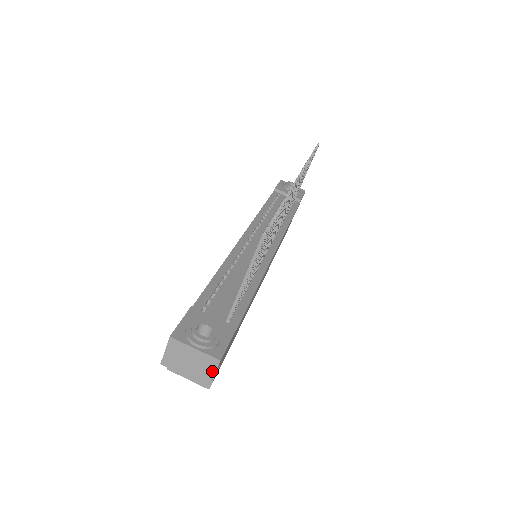
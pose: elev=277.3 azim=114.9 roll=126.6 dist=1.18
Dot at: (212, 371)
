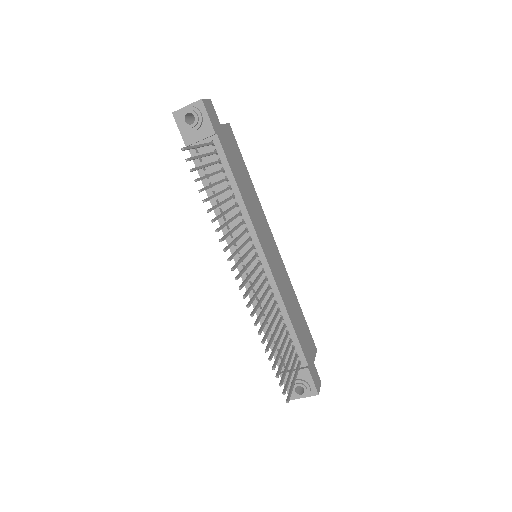
Dot at: occluded
